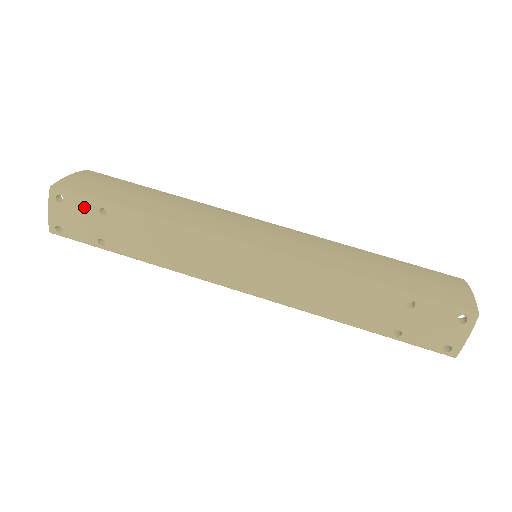
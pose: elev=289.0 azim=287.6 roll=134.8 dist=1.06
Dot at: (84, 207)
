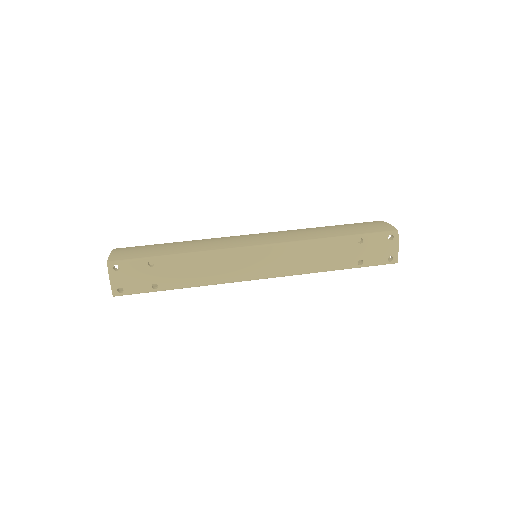
Dot at: (136, 266)
